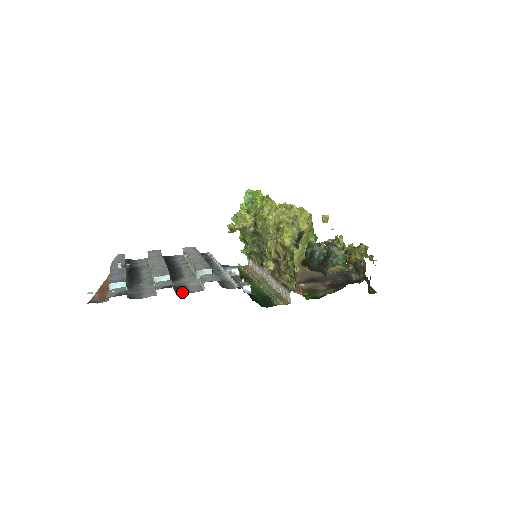
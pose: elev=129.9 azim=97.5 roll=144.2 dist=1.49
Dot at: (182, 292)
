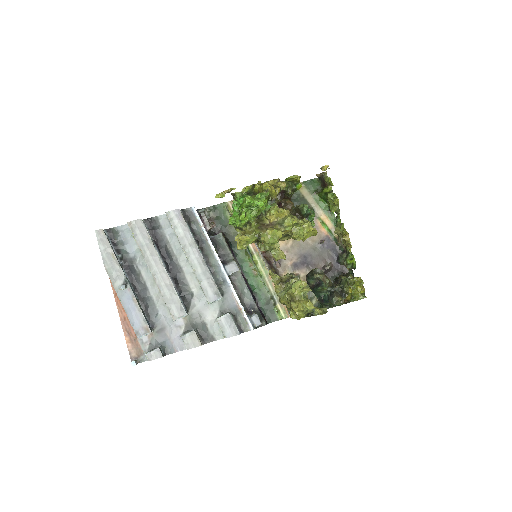
Dot at: (207, 340)
